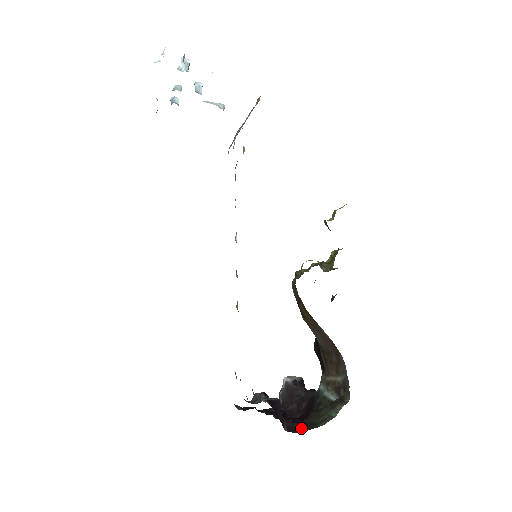
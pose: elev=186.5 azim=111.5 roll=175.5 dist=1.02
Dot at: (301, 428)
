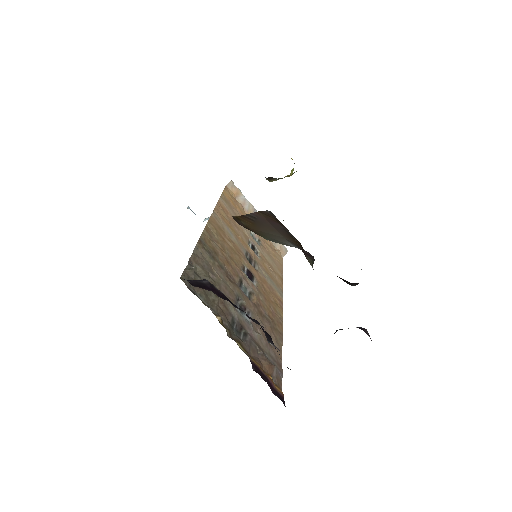
Dot at: occluded
